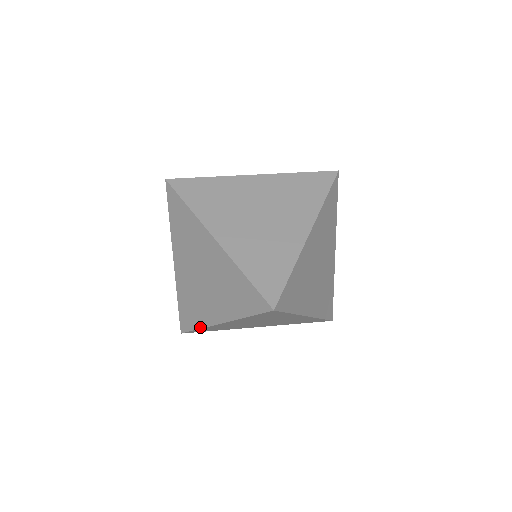
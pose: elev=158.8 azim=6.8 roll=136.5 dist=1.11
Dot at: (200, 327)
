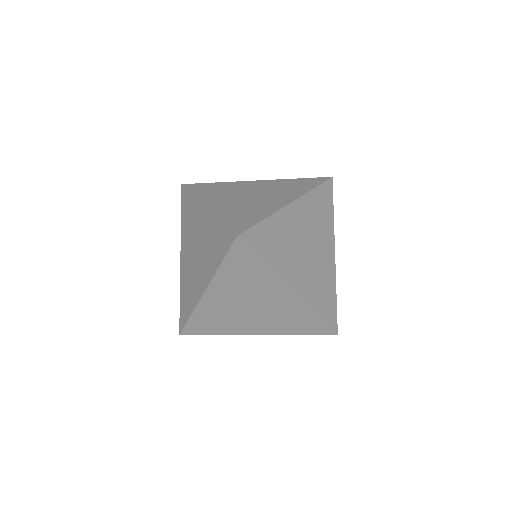
Dot at: (192, 312)
